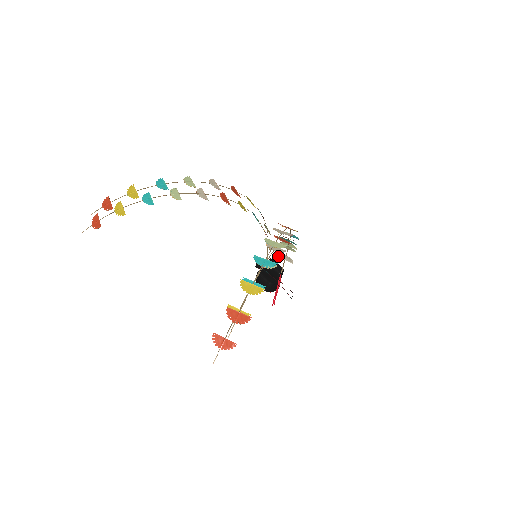
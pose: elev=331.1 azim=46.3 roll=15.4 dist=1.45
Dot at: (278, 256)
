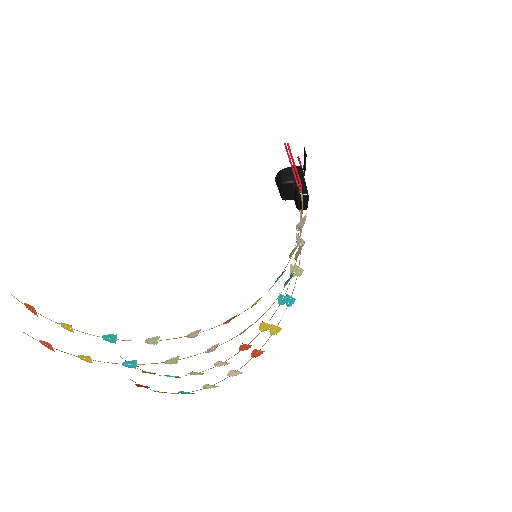
Dot at: (297, 235)
